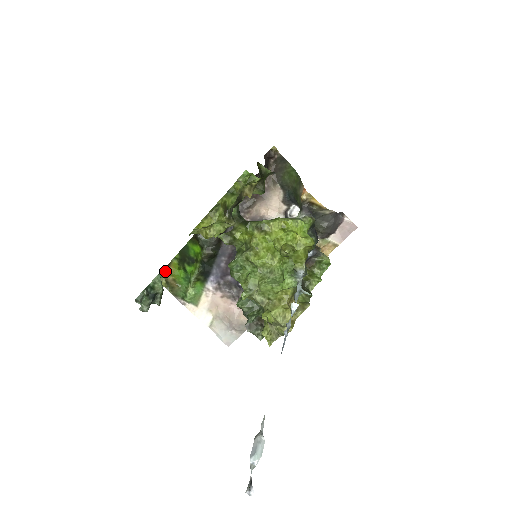
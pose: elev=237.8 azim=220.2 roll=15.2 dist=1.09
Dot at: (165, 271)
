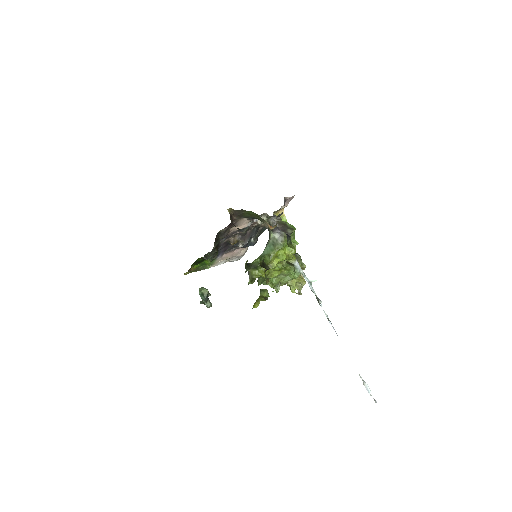
Dot at: (188, 271)
